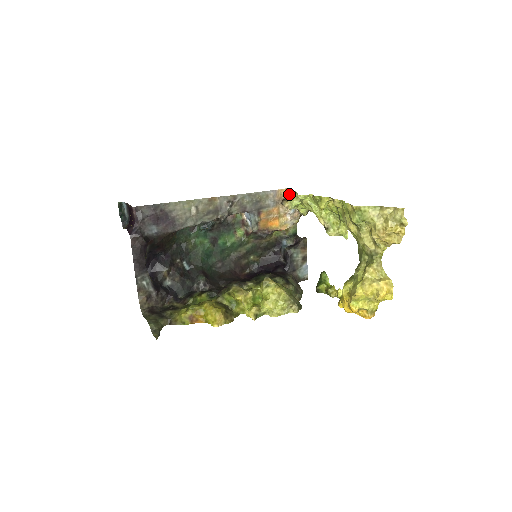
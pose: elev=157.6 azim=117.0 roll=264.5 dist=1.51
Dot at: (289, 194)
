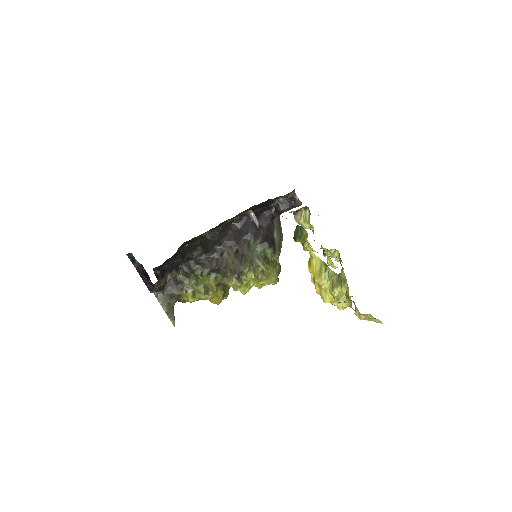
Dot at: (304, 208)
